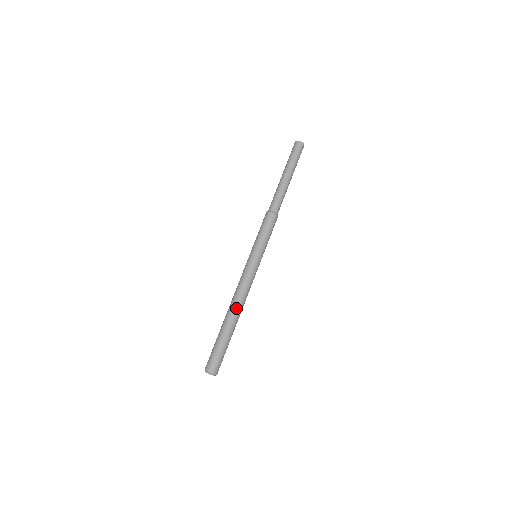
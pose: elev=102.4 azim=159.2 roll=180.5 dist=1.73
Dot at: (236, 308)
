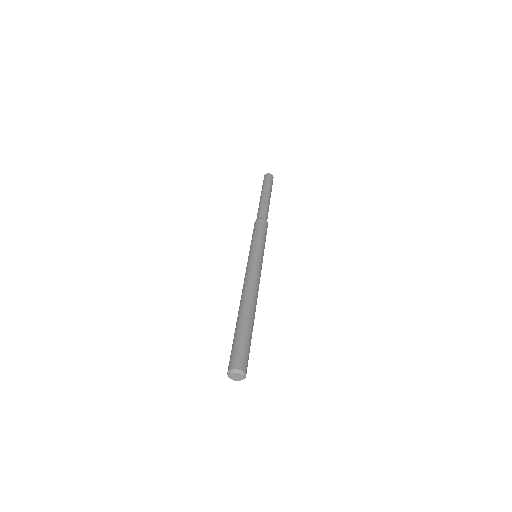
Dot at: (246, 298)
